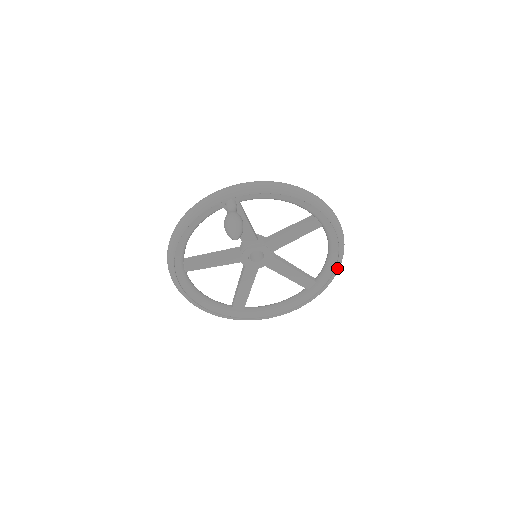
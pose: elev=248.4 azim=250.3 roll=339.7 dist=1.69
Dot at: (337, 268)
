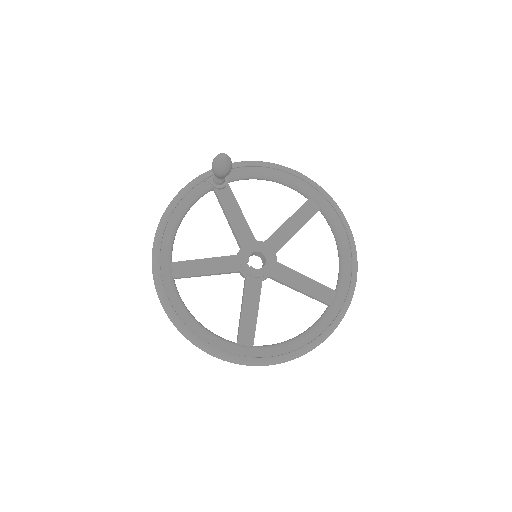
Dot at: (354, 264)
